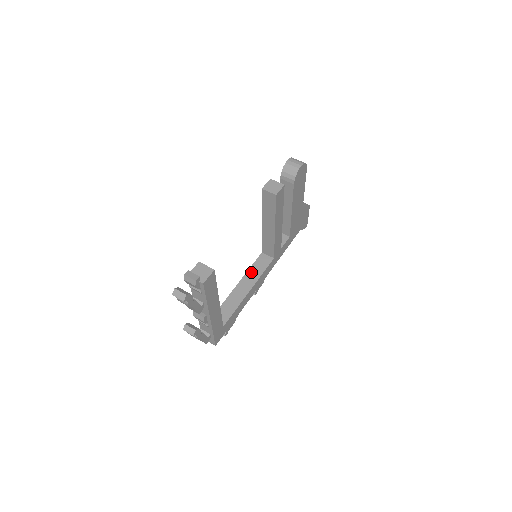
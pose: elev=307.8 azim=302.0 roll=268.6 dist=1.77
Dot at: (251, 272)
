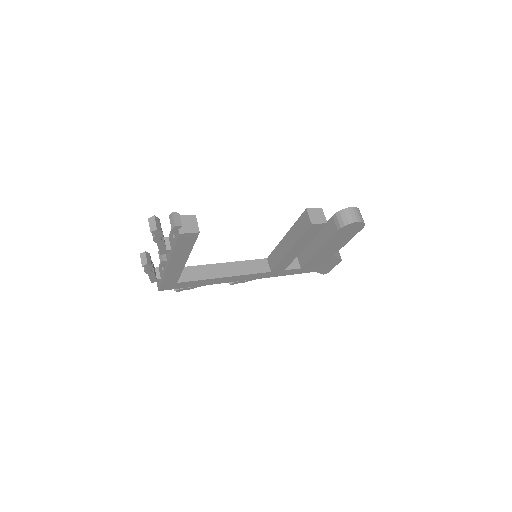
Dot at: (242, 264)
